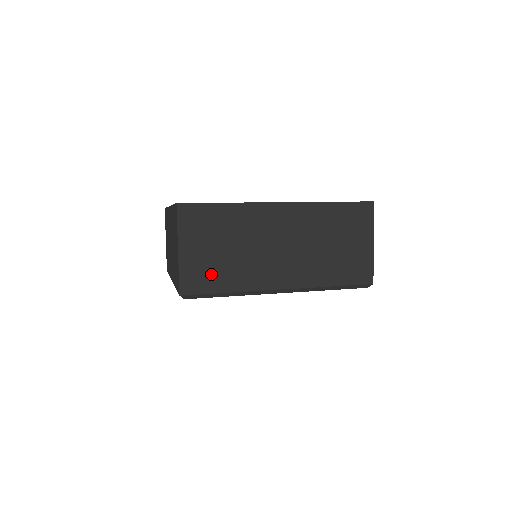
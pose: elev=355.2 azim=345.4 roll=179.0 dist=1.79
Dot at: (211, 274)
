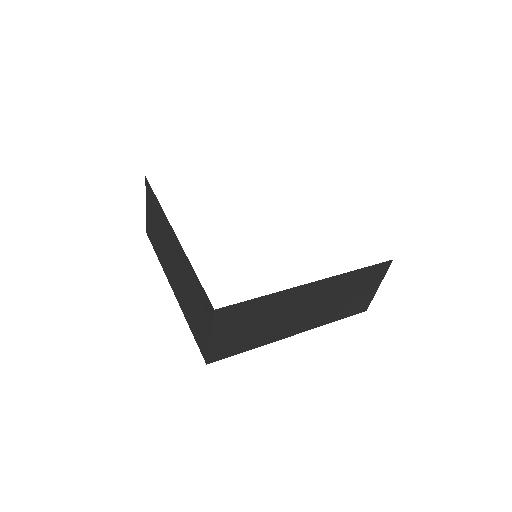
Dot at: (237, 344)
